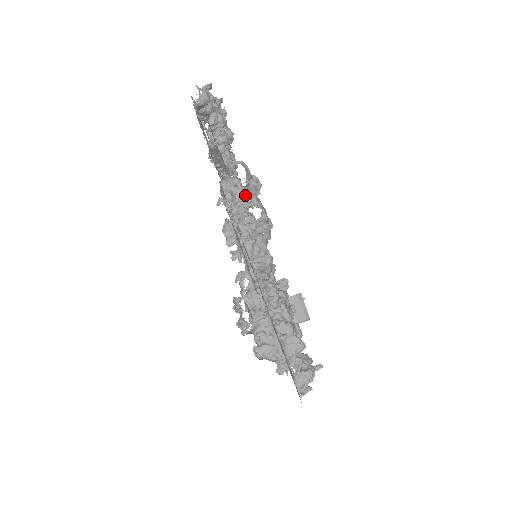
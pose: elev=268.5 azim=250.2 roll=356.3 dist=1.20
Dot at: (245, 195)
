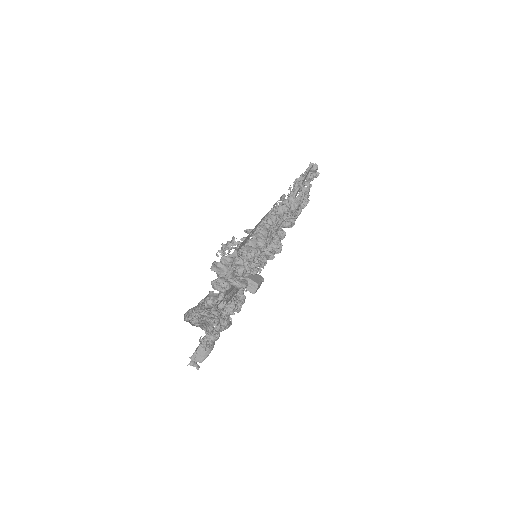
Dot at: (301, 189)
